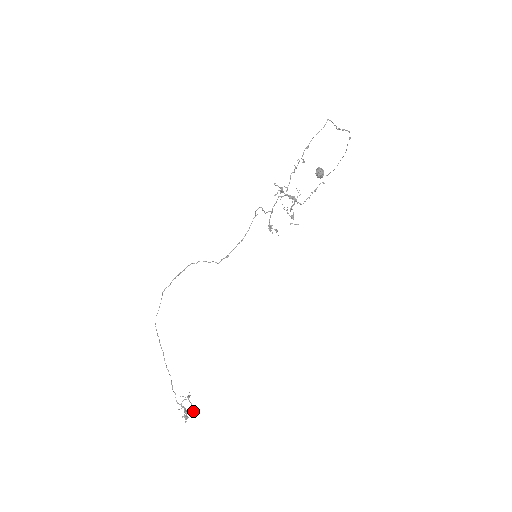
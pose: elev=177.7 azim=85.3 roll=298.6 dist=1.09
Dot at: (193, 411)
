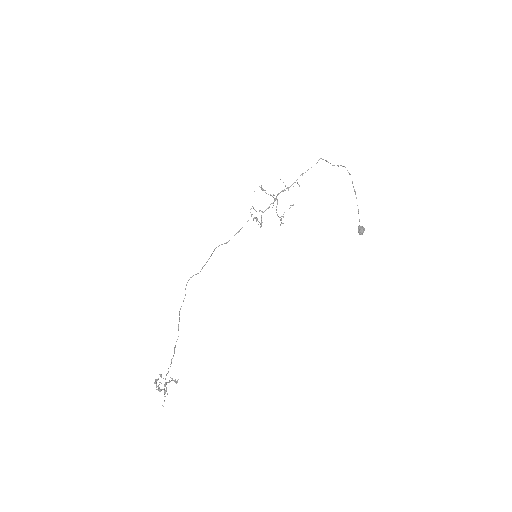
Dot at: (165, 383)
